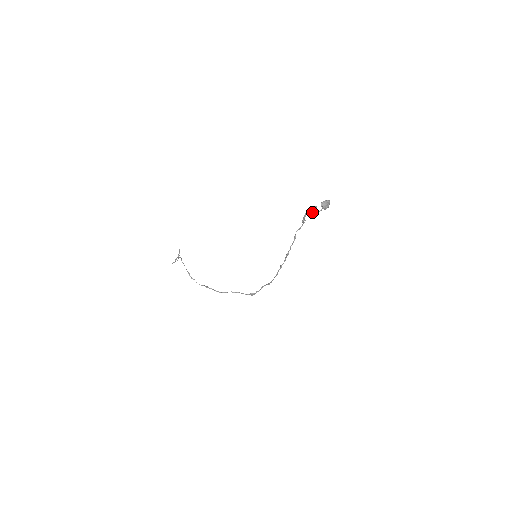
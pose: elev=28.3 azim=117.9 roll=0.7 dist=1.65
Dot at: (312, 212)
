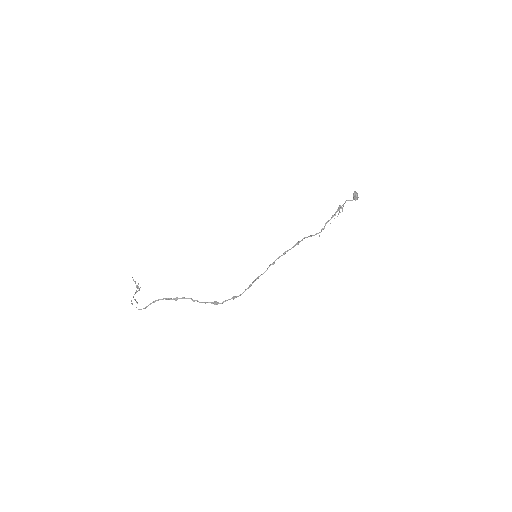
Dot at: (340, 208)
